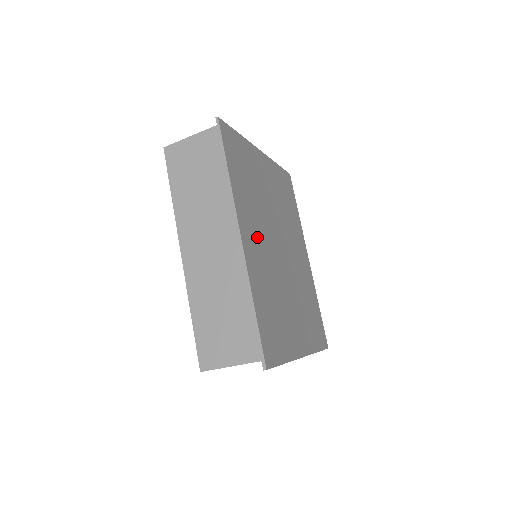
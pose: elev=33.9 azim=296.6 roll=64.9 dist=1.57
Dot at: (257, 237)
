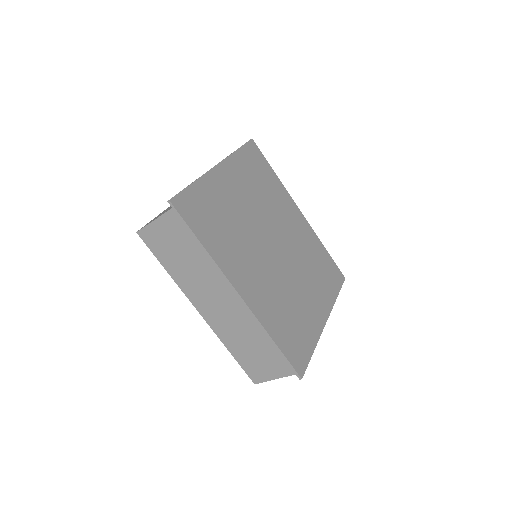
Dot at: (252, 271)
